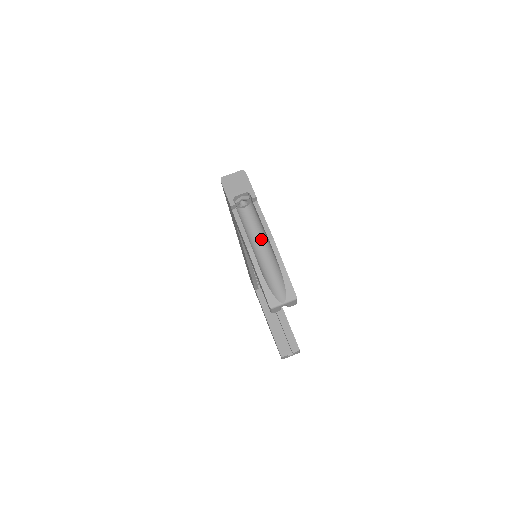
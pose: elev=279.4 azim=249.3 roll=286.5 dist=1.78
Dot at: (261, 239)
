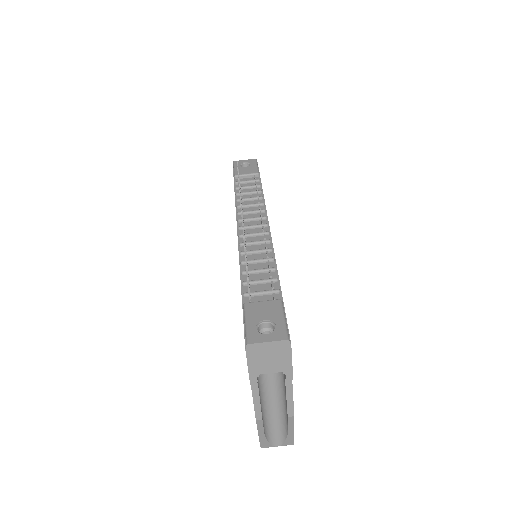
Dot at: (277, 392)
